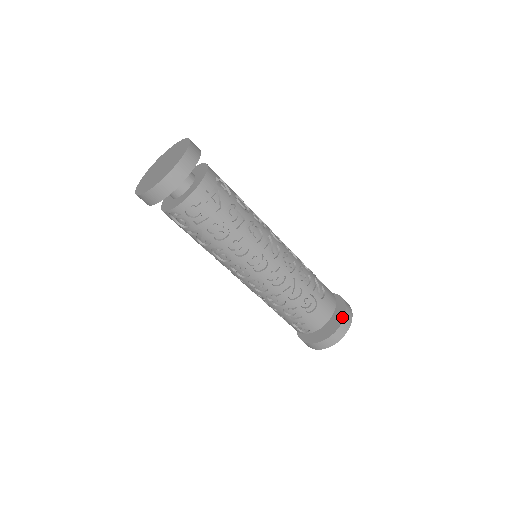
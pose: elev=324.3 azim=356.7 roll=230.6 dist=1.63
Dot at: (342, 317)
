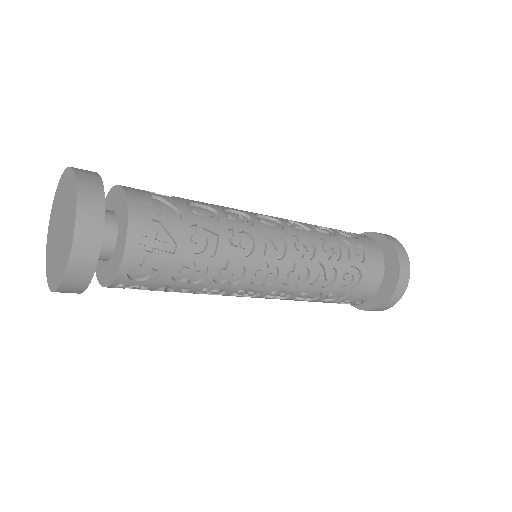
Dot at: (396, 265)
